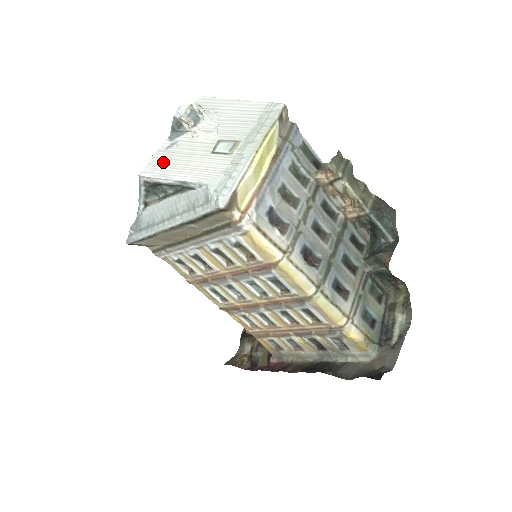
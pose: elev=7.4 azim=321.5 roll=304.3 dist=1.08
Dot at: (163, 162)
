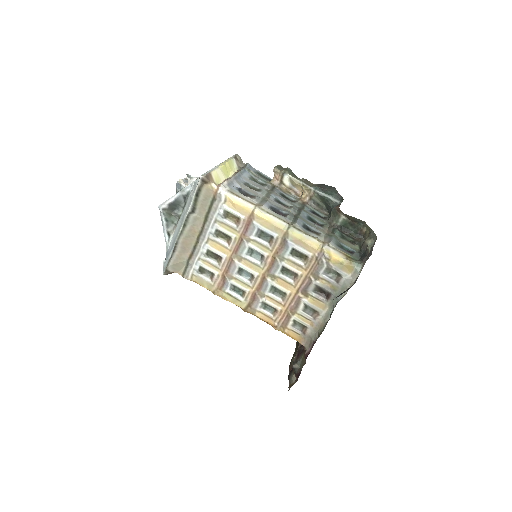
Dot at: occluded
